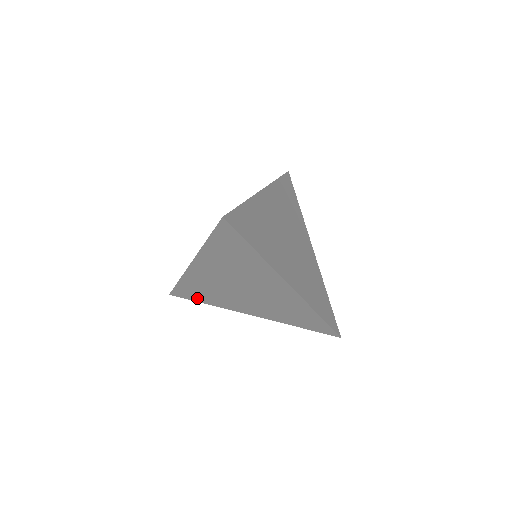
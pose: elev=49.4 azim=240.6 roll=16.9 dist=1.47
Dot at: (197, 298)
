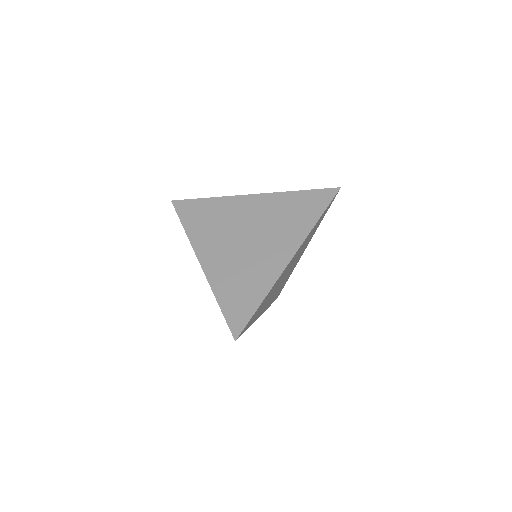
Dot at: (250, 305)
